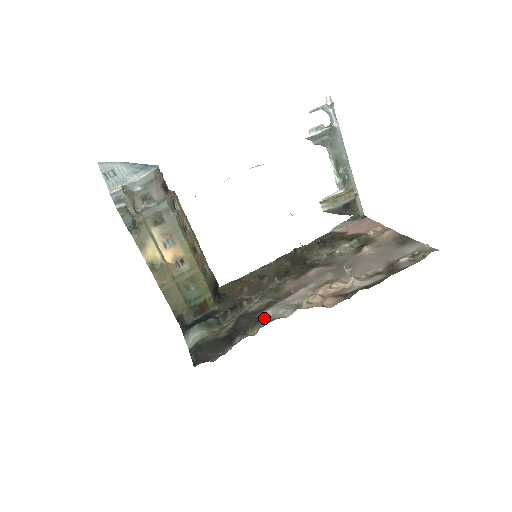
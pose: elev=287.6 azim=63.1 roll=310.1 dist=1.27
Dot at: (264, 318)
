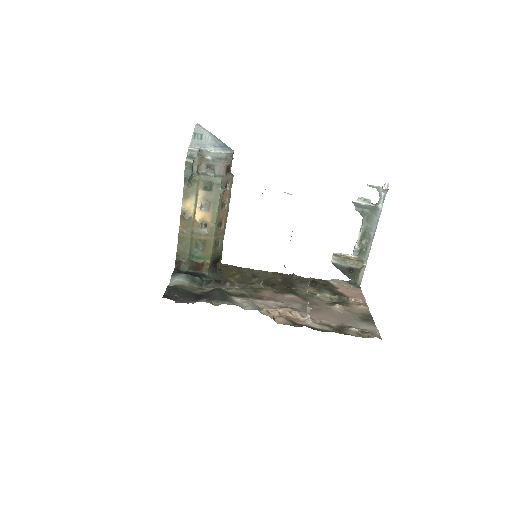
Dot at: (231, 300)
